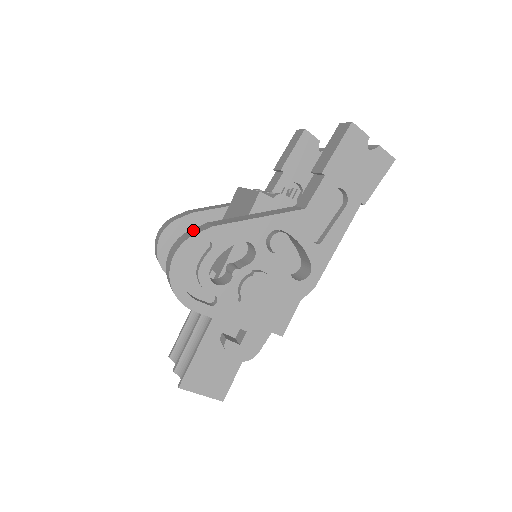
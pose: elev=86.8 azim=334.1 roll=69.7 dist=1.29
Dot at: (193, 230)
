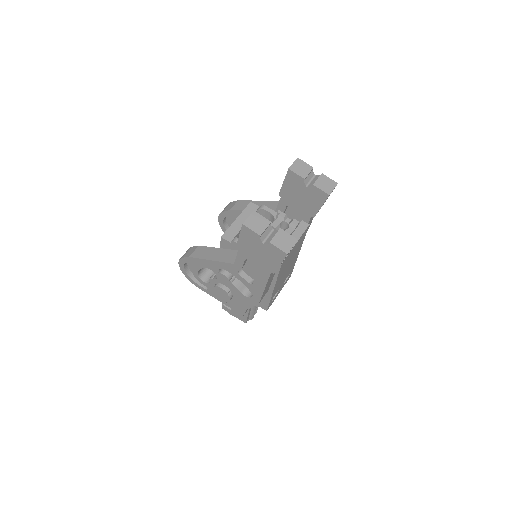
Dot at: (190, 249)
